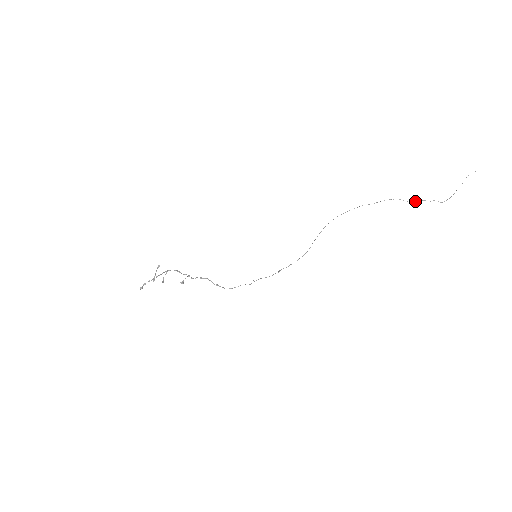
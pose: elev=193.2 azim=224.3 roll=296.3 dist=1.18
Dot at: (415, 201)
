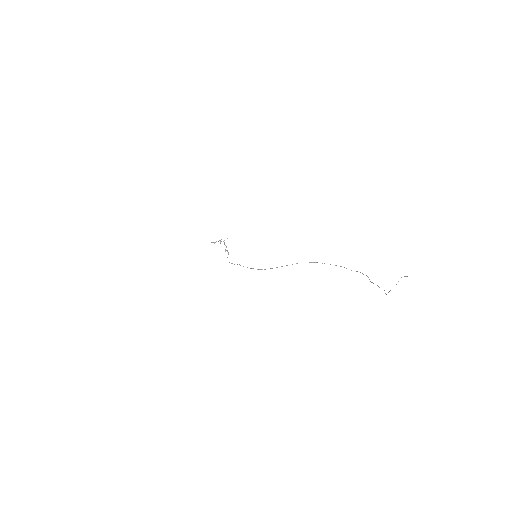
Dot at: occluded
